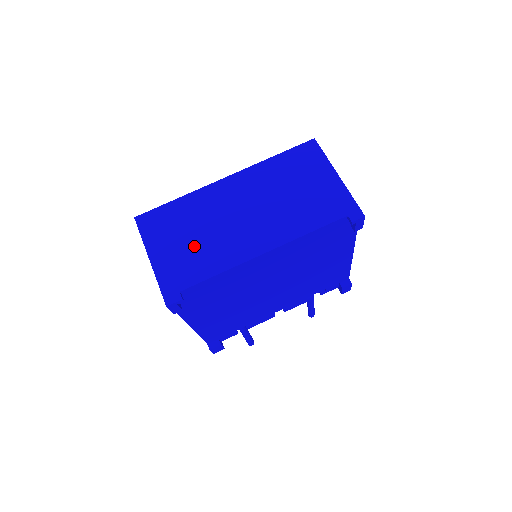
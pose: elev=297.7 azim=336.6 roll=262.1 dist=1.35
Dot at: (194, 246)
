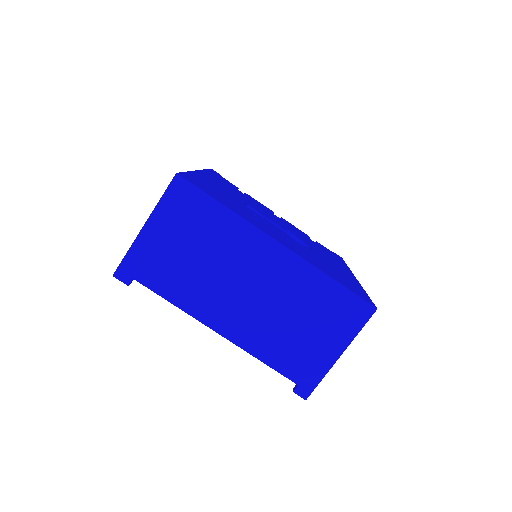
Dot at: (184, 262)
